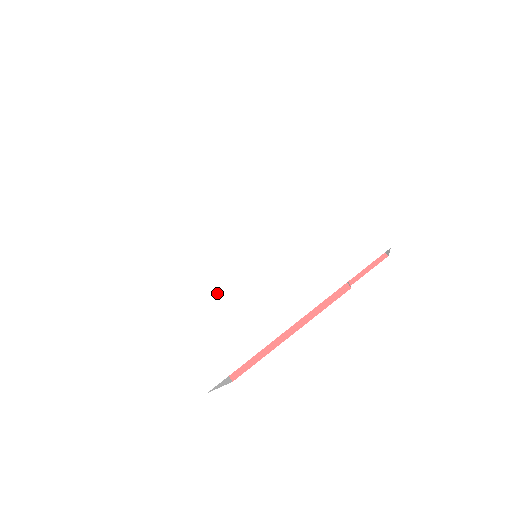
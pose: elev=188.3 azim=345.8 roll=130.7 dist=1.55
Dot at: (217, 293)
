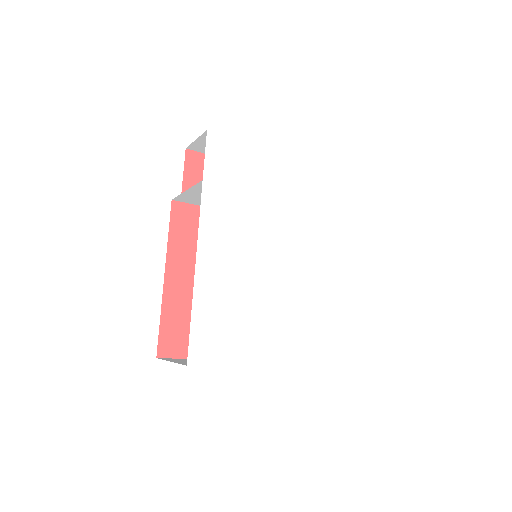
Dot at: (284, 301)
